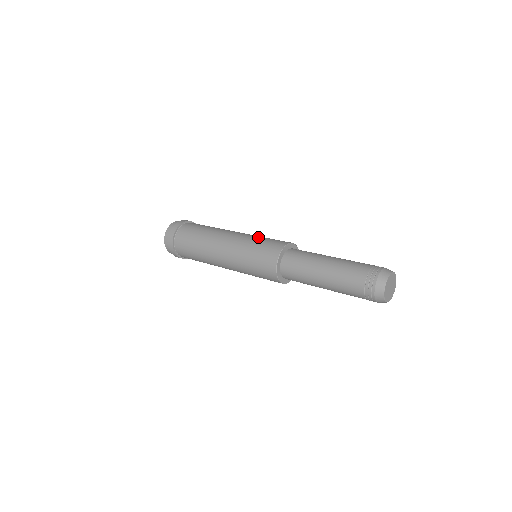
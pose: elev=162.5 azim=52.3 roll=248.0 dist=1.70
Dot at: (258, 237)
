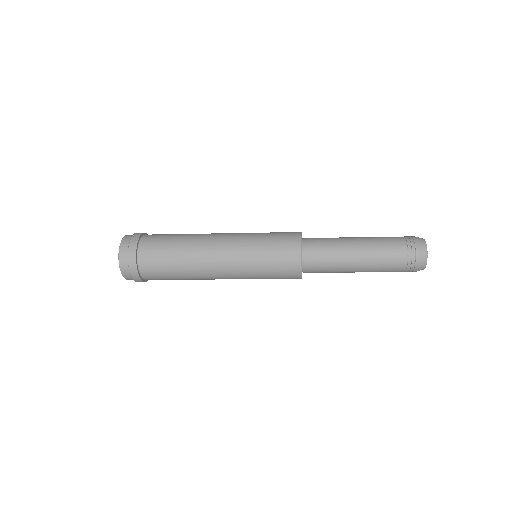
Dot at: (258, 238)
